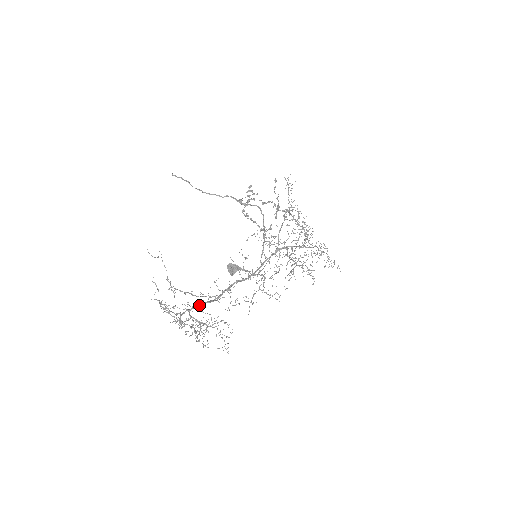
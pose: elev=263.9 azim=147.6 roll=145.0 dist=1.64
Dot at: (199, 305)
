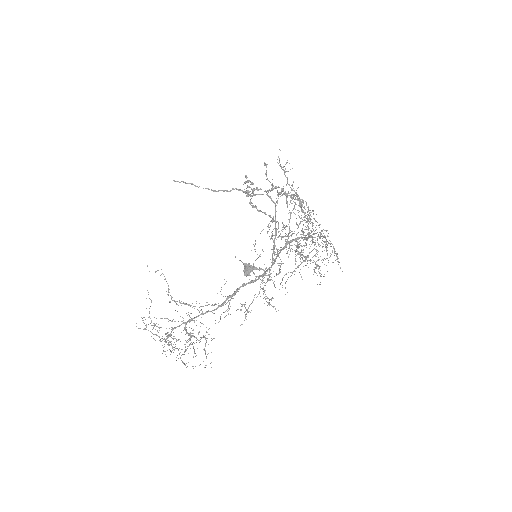
Dot at: (197, 316)
